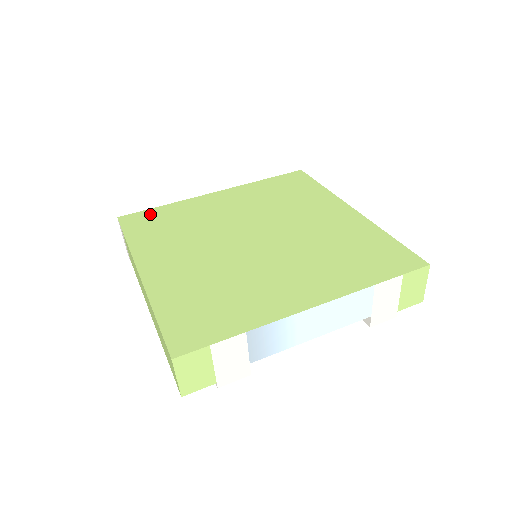
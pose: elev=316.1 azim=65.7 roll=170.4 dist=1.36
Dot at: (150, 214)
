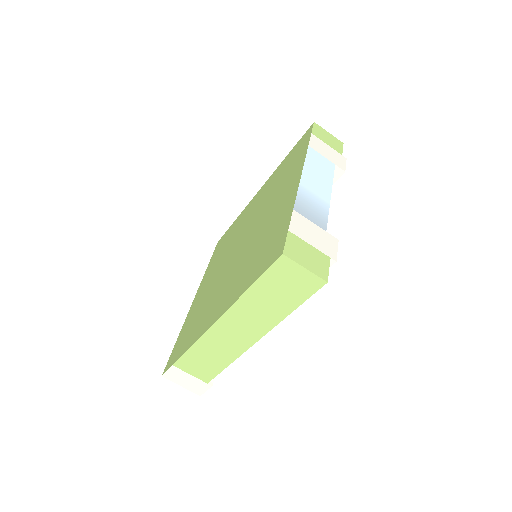
Dot at: (177, 345)
